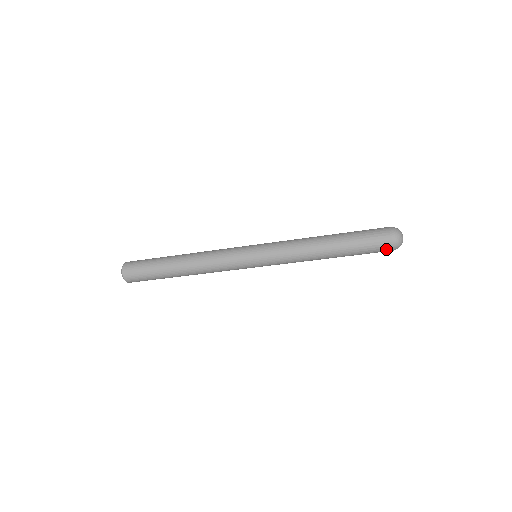
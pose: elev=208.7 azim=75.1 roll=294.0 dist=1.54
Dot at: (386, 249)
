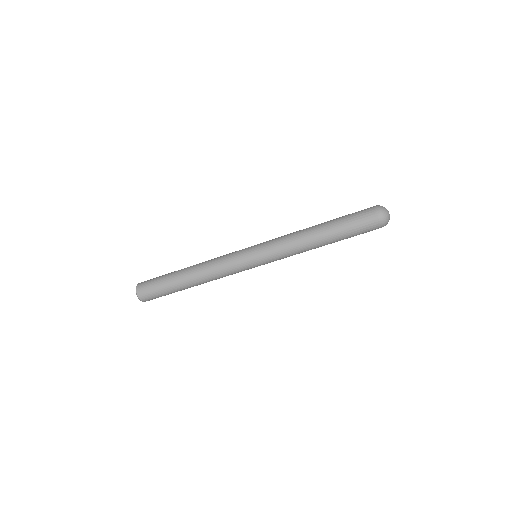
Dot at: (371, 215)
